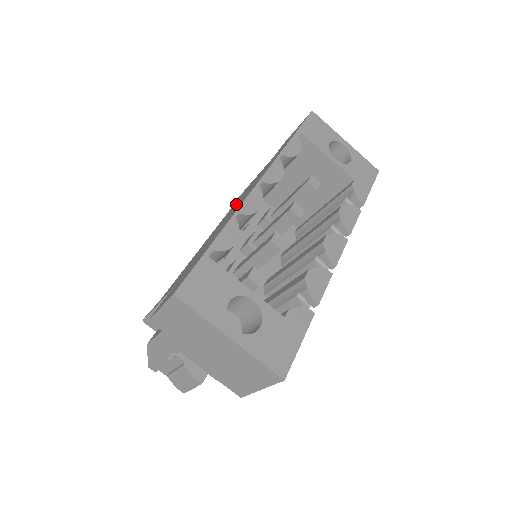
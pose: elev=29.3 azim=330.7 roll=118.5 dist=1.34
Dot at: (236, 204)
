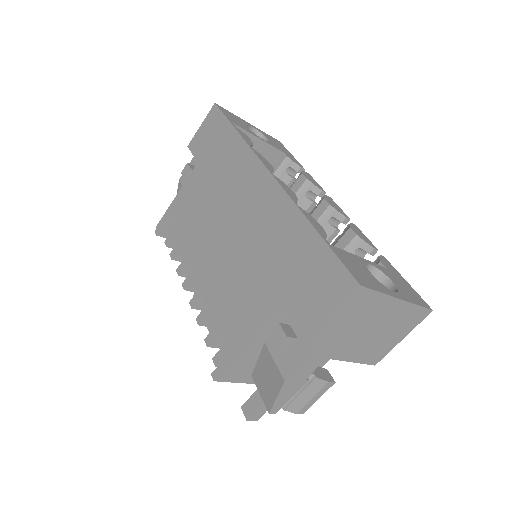
Dot at: (219, 214)
